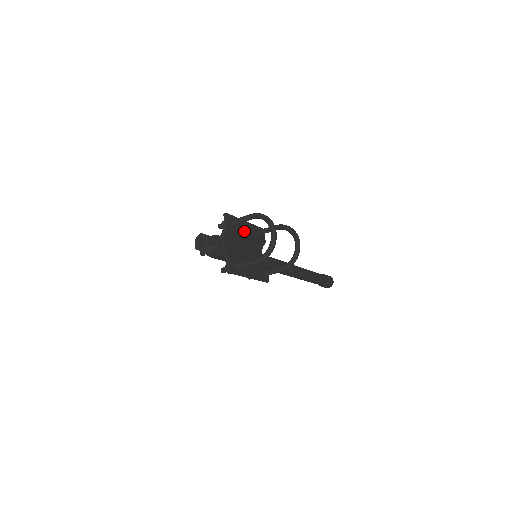
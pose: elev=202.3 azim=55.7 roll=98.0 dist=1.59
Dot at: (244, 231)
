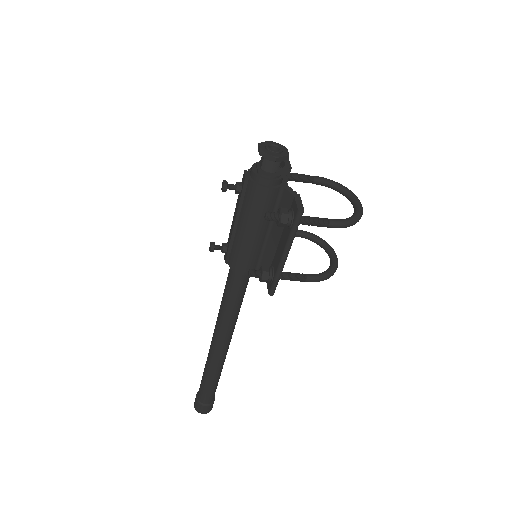
Dot at: occluded
